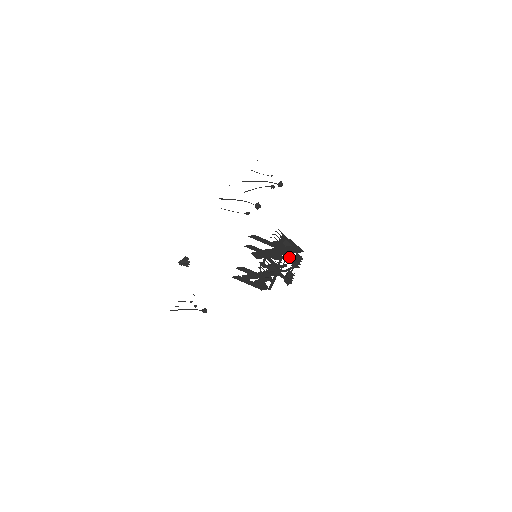
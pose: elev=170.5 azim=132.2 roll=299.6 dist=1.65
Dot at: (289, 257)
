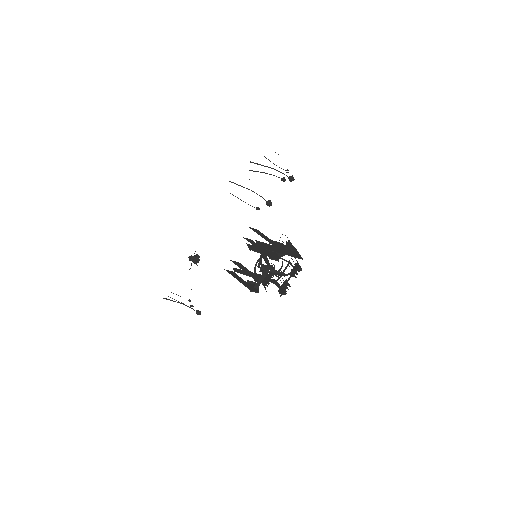
Dot at: occluded
